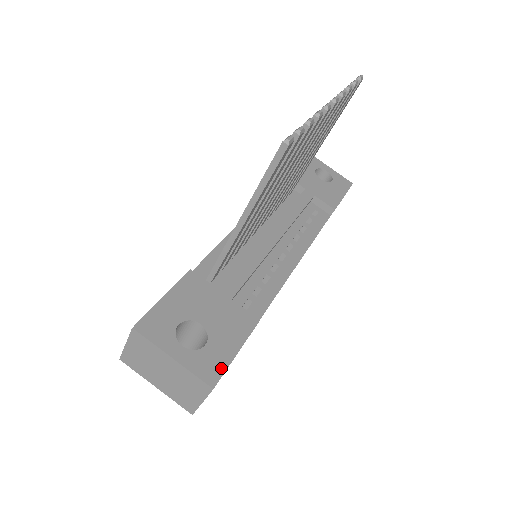
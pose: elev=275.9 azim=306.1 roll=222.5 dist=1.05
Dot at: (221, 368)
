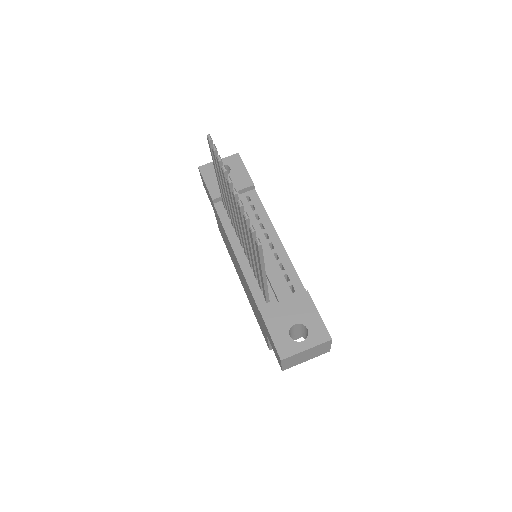
Dot at: (324, 329)
